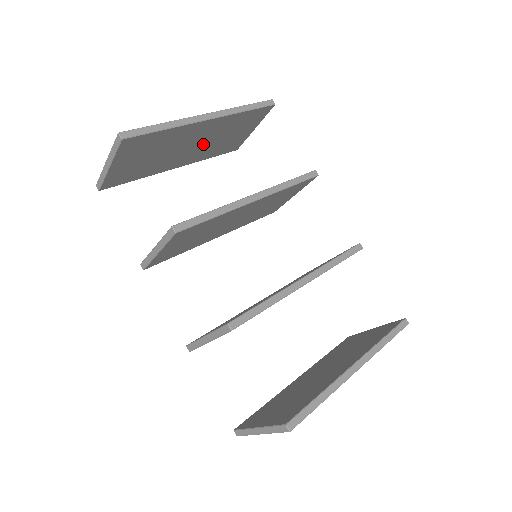
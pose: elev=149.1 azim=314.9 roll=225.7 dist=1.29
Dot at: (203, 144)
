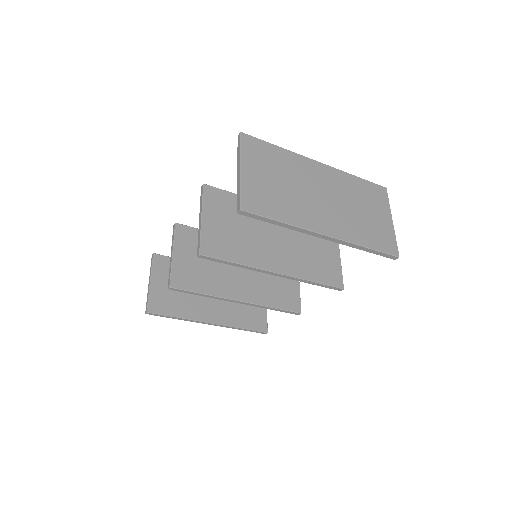
Dot at: occluded
